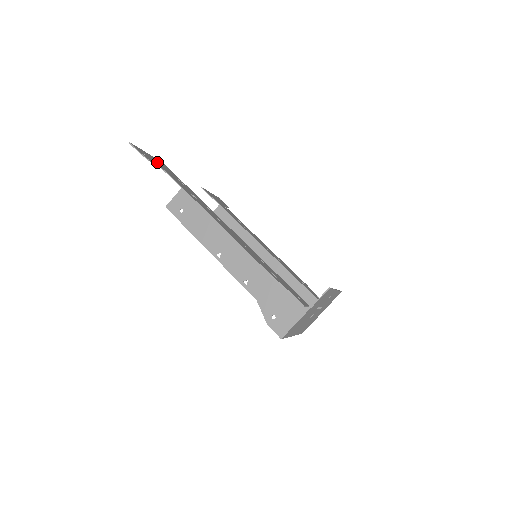
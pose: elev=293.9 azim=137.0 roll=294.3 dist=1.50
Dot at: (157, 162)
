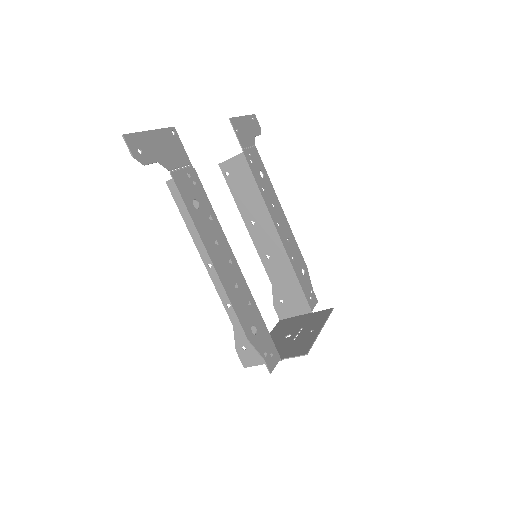
Dot at: (161, 146)
